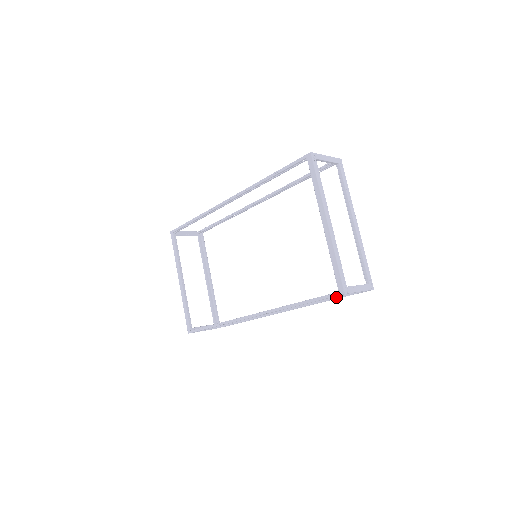
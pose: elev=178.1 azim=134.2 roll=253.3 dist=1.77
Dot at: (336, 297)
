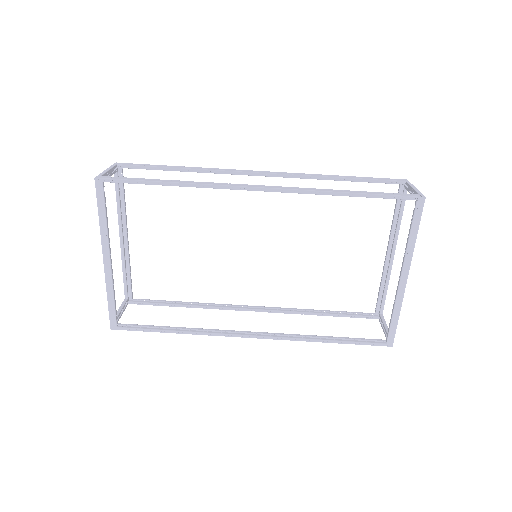
Dot at: (339, 316)
